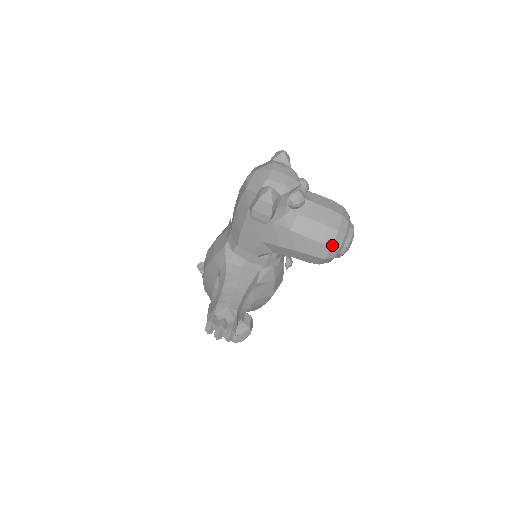
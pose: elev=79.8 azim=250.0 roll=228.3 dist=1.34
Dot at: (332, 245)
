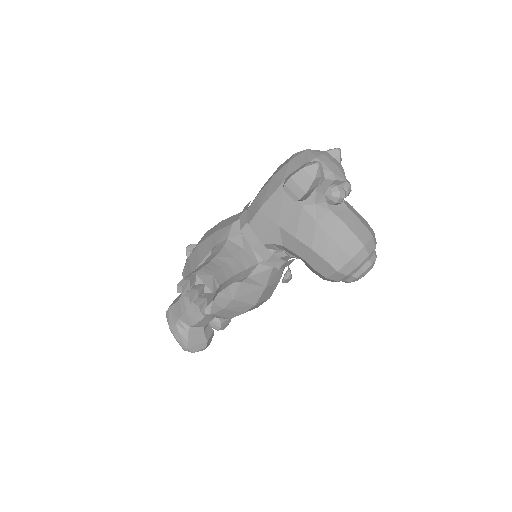
Dot at: (352, 257)
